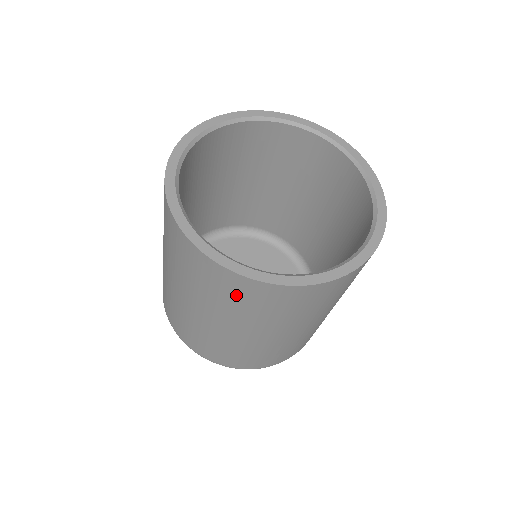
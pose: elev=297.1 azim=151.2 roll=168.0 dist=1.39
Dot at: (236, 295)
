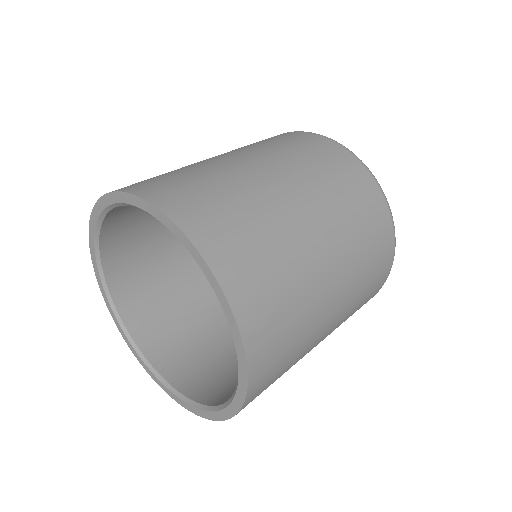
Dot at: occluded
